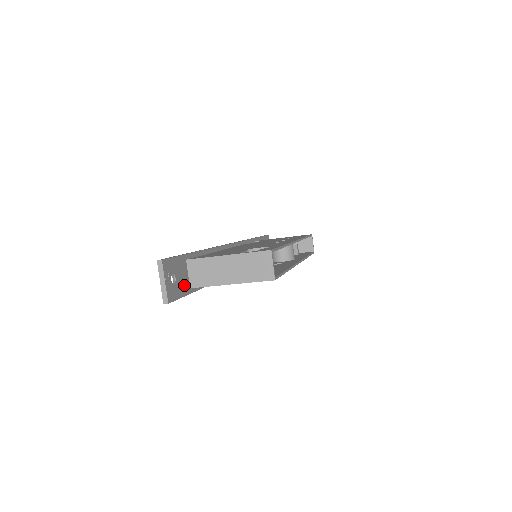
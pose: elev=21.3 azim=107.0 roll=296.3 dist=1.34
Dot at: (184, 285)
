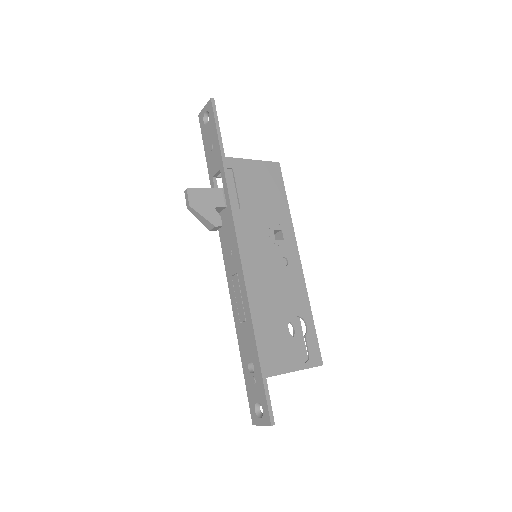
Dot at: occluded
